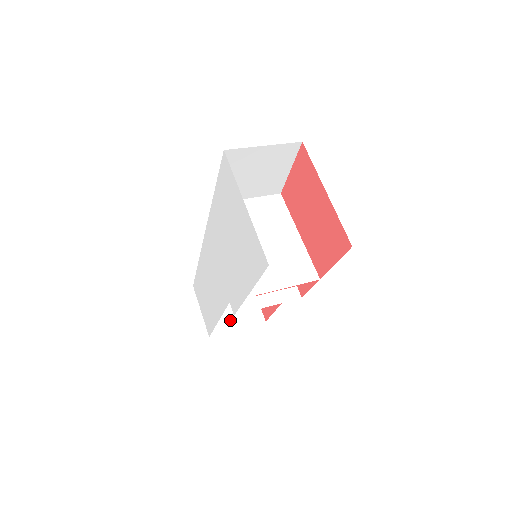
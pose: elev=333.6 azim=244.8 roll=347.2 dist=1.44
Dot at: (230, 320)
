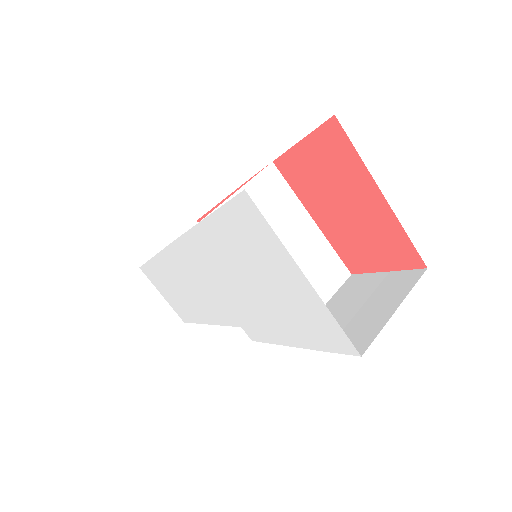
Dot at: occluded
